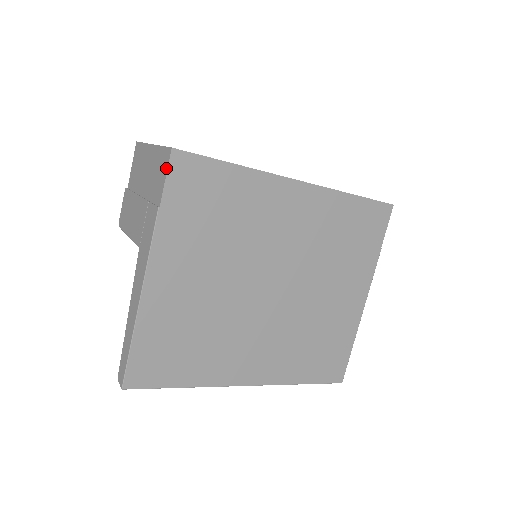
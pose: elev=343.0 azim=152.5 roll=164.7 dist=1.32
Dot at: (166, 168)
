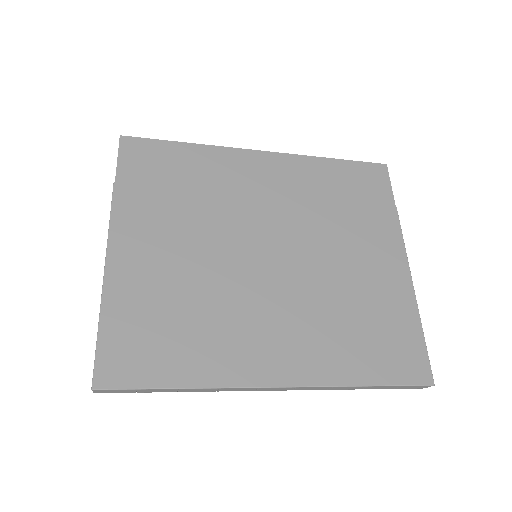
Dot at: (118, 153)
